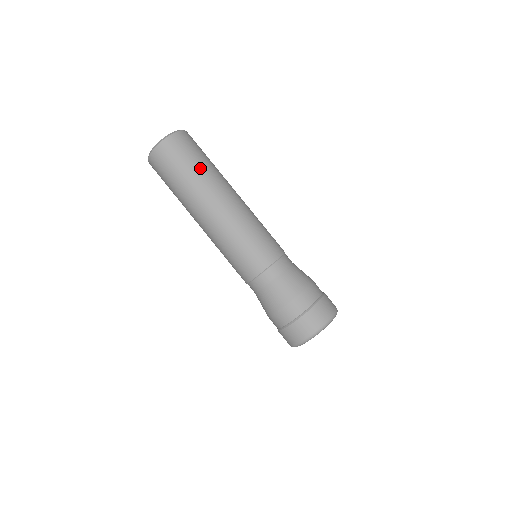
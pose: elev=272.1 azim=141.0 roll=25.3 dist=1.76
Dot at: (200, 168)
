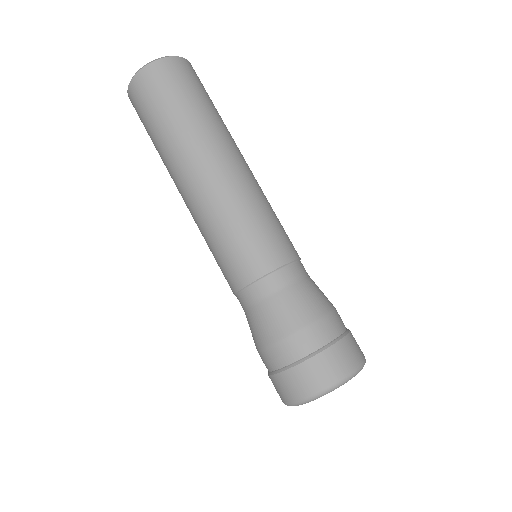
Dot at: (205, 109)
